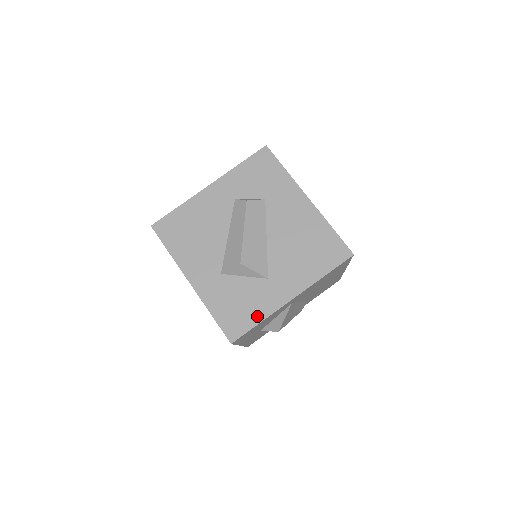
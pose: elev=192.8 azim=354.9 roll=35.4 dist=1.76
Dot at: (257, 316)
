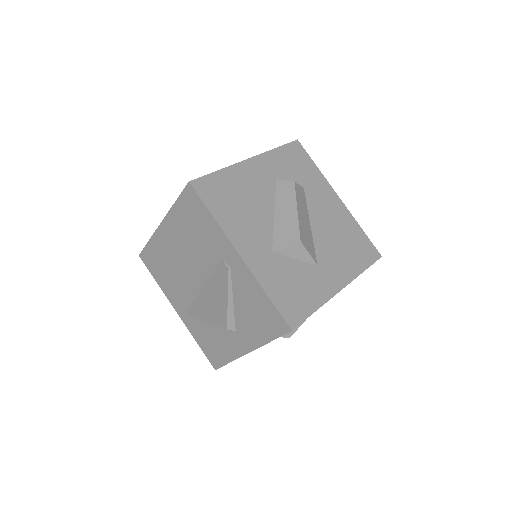
Dot at: (313, 303)
